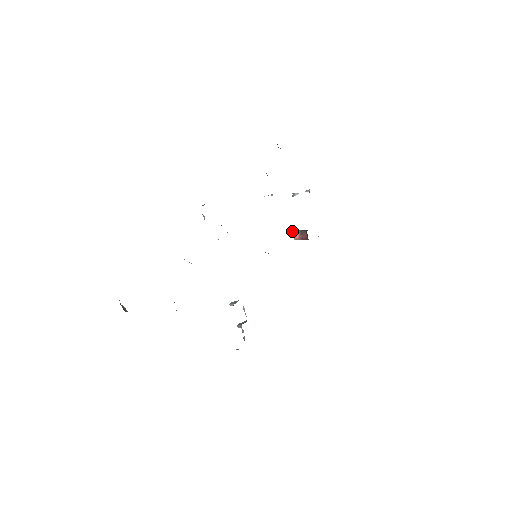
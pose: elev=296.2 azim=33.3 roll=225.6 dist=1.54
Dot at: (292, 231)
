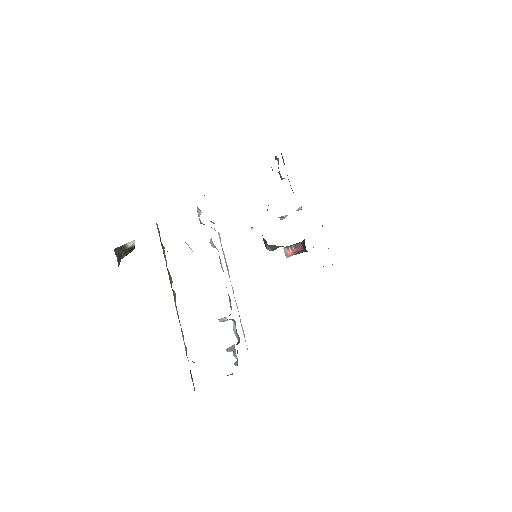
Dot at: (284, 248)
